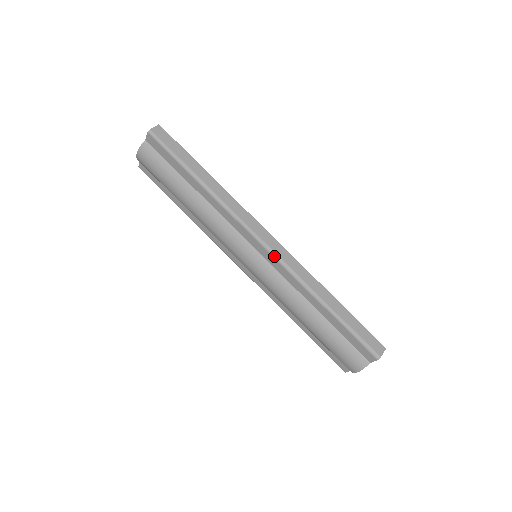
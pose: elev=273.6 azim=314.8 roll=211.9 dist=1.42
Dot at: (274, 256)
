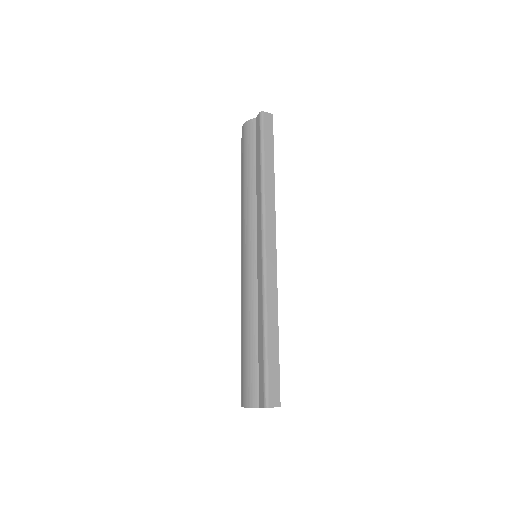
Dot at: (263, 260)
